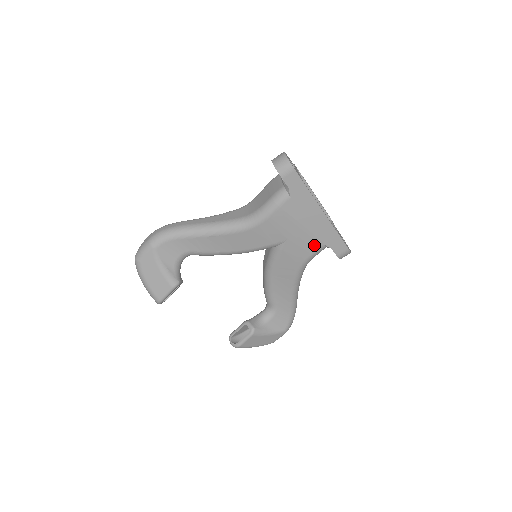
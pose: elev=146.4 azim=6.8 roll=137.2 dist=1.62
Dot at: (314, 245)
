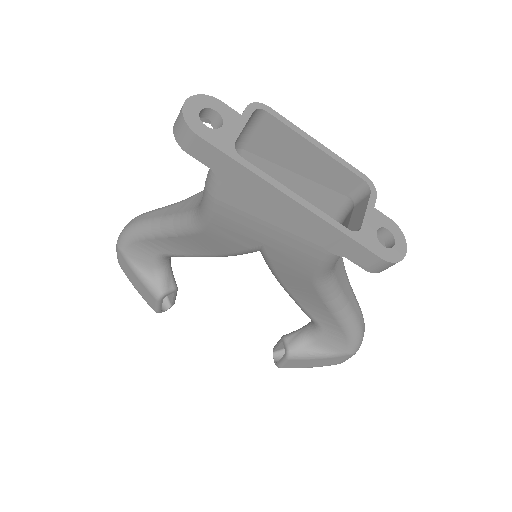
Dot at: (312, 253)
